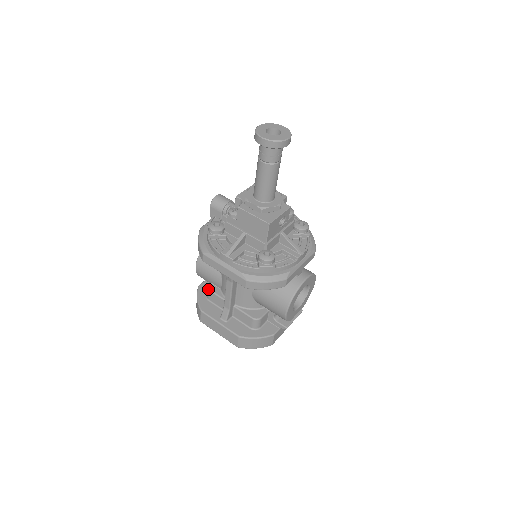
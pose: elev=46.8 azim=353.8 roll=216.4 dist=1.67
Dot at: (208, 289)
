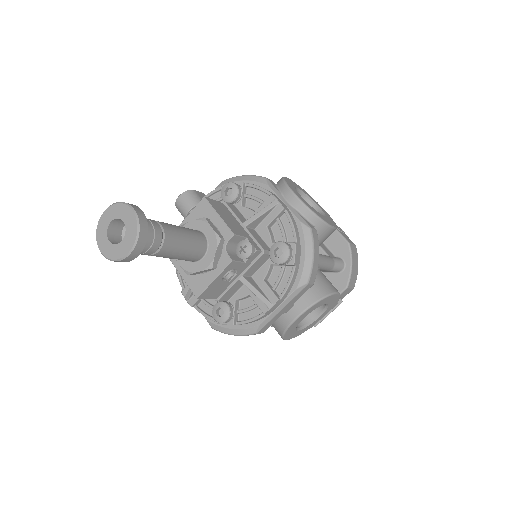
Dot at: occluded
